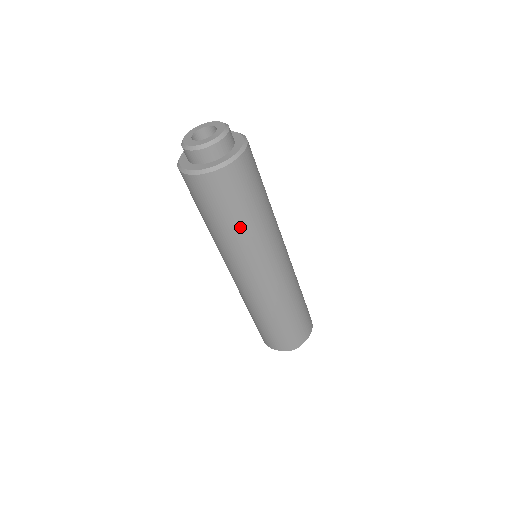
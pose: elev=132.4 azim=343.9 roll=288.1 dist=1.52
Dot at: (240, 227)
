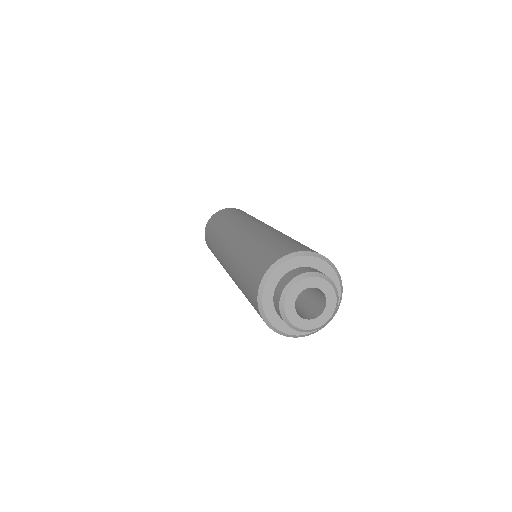
Dot at: occluded
